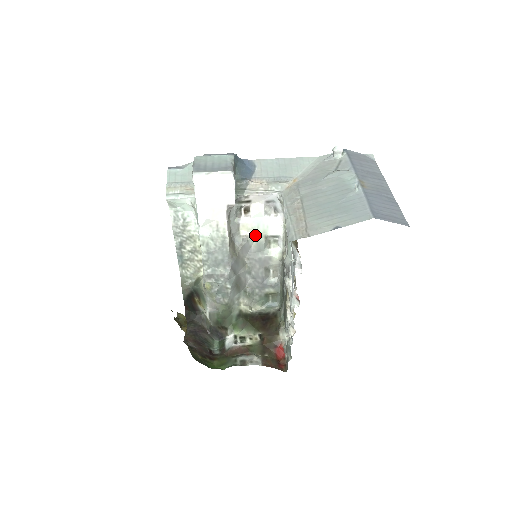
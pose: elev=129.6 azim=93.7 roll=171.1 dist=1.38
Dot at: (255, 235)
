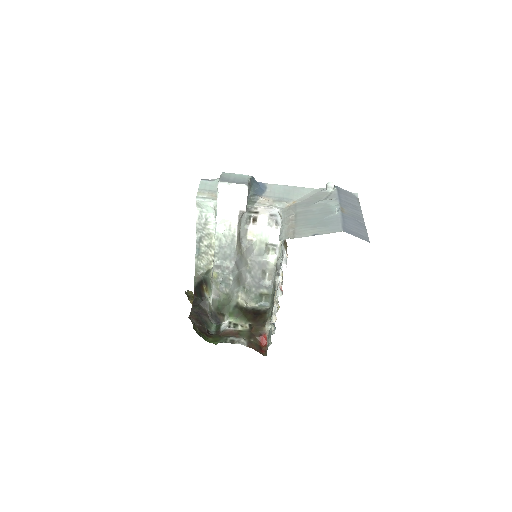
Dot at: (258, 241)
